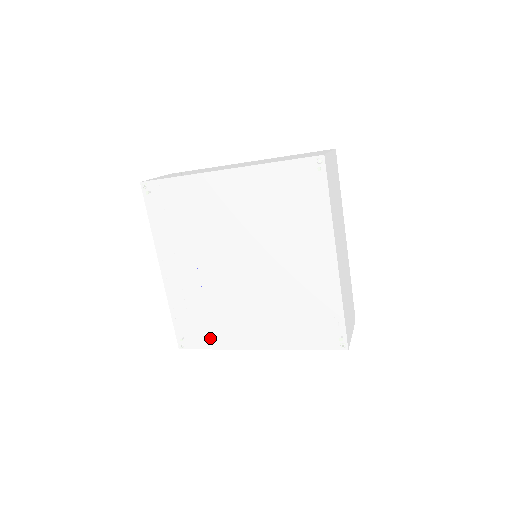
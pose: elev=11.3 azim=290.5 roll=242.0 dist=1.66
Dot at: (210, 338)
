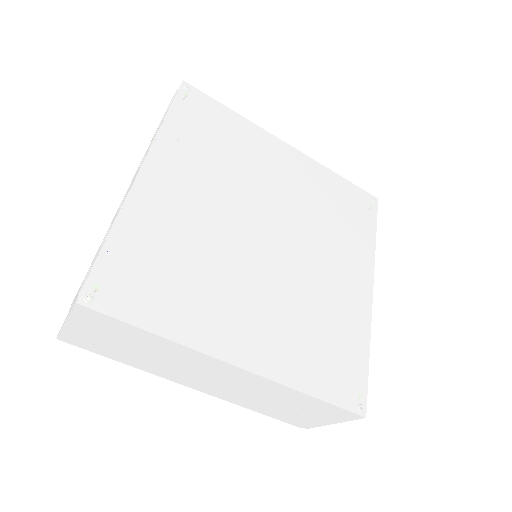
Dot at: (161, 310)
